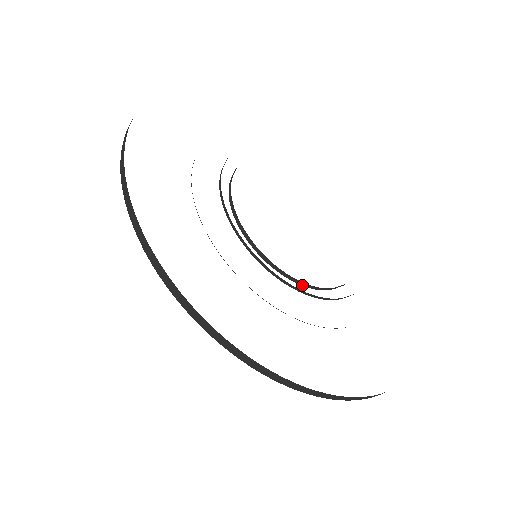
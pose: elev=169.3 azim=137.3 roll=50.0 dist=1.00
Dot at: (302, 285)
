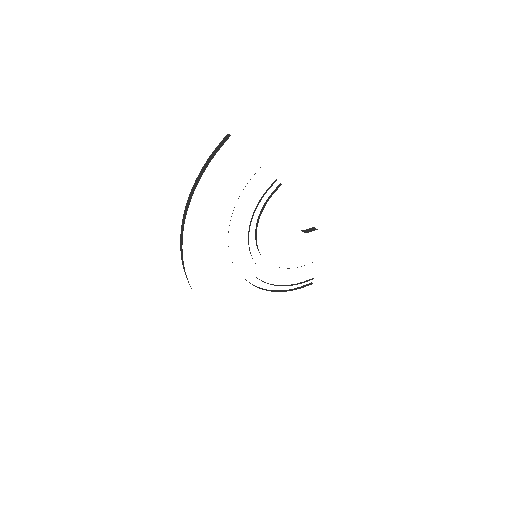
Dot at: occluded
